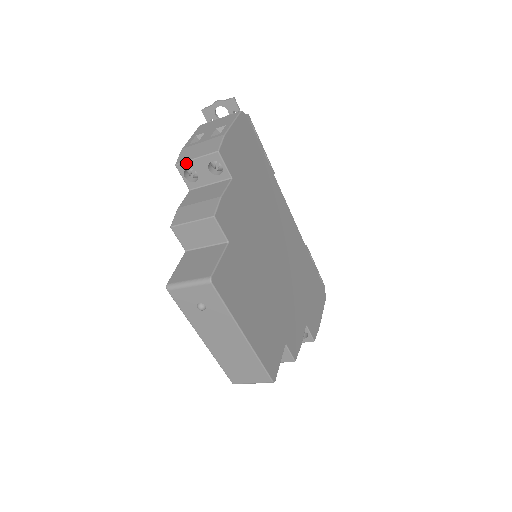
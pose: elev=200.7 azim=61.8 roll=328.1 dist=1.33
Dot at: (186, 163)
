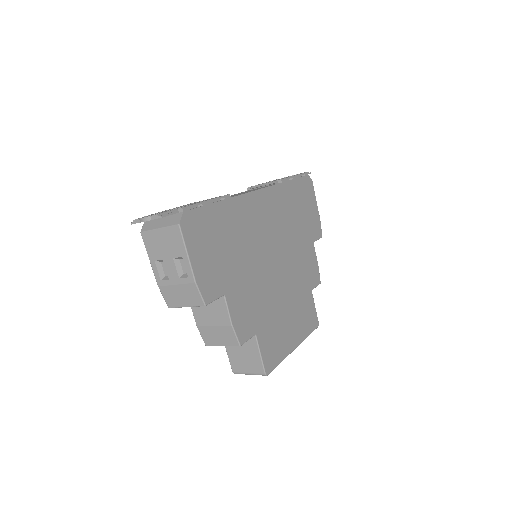
Dot at: (178, 307)
